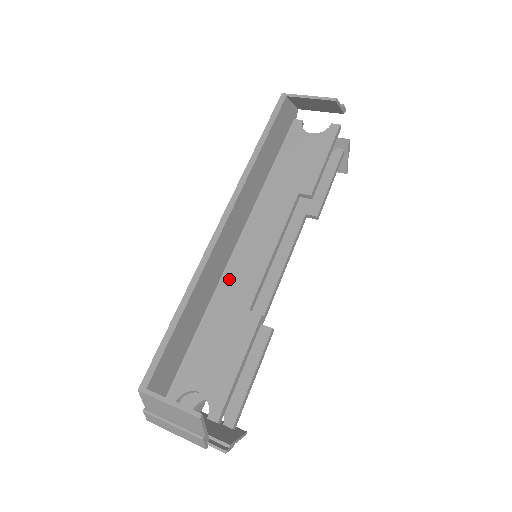
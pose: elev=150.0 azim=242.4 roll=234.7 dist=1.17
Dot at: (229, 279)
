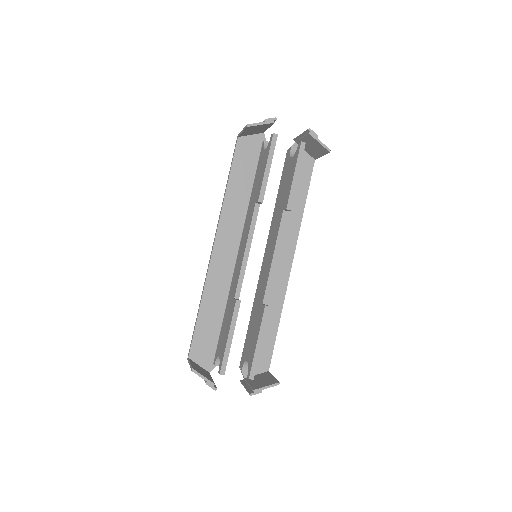
Dot at: (233, 280)
